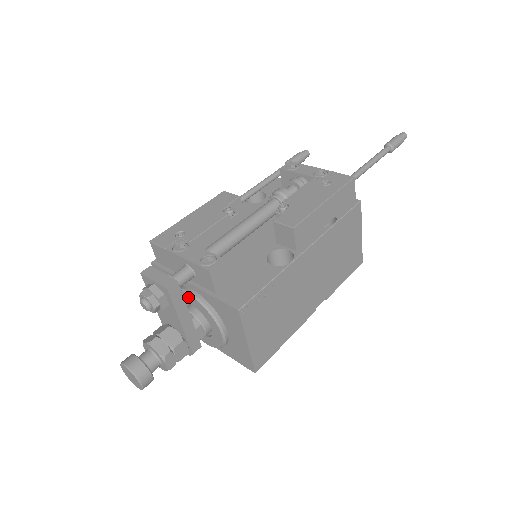
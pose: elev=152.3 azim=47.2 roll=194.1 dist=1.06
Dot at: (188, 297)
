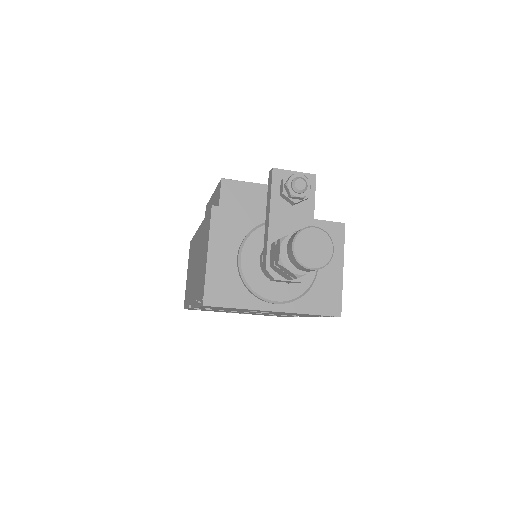
Dot at: occluded
